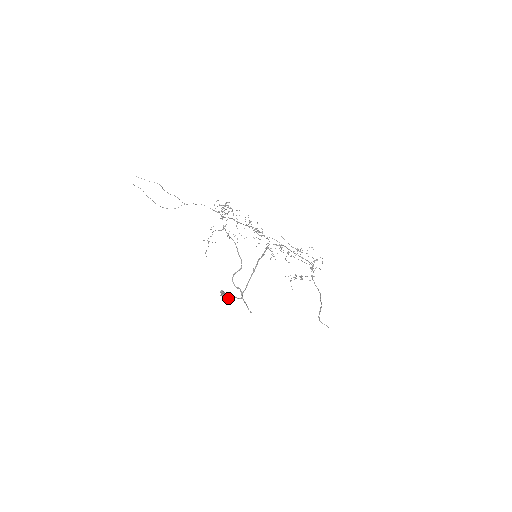
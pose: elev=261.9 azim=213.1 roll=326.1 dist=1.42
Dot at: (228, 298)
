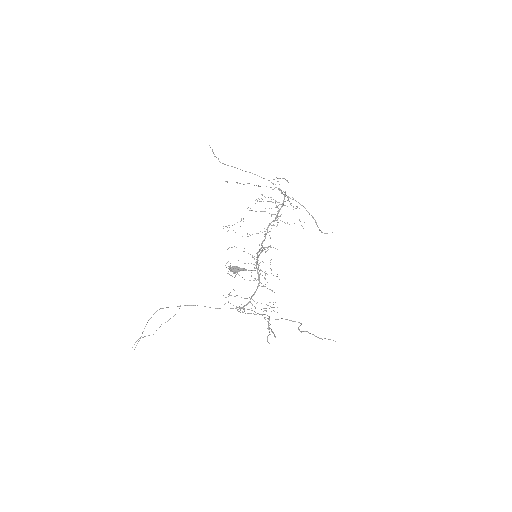
Dot at: (241, 270)
